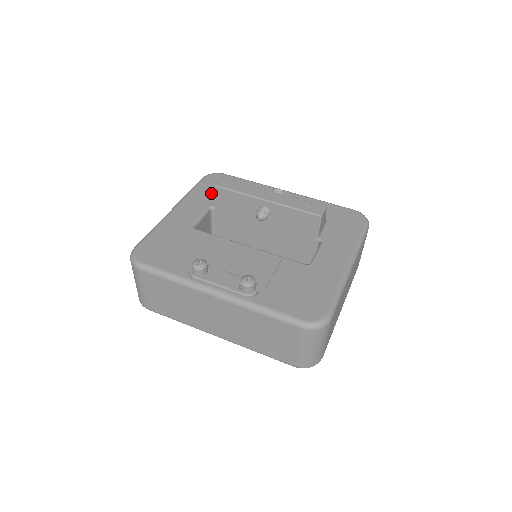
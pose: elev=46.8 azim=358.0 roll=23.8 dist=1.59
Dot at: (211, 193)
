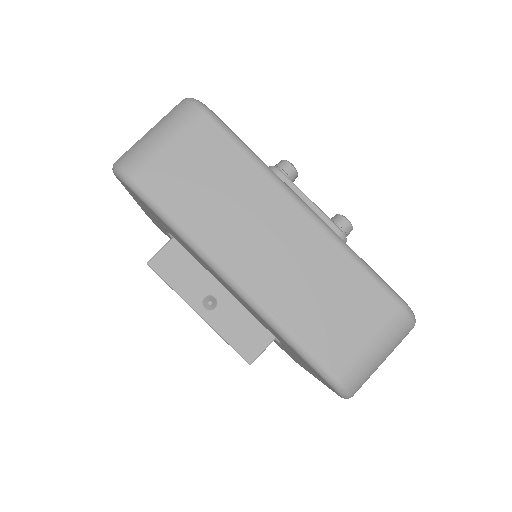
Dot at: occluded
